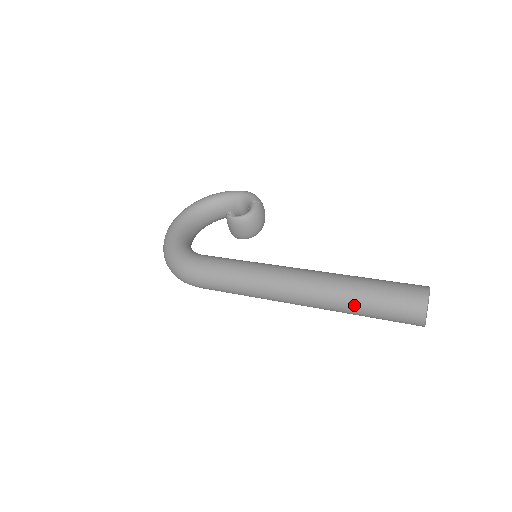
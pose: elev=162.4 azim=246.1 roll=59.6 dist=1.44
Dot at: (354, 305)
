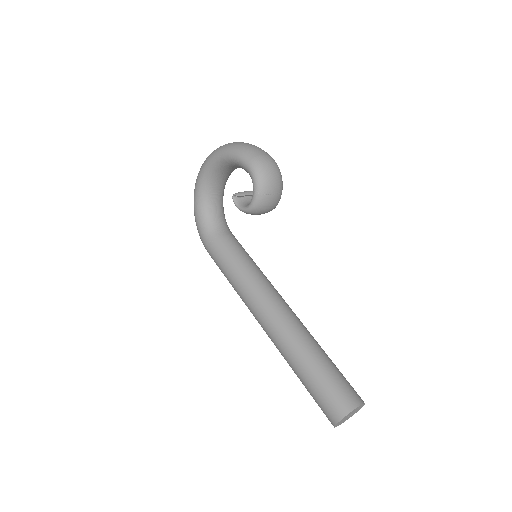
Dot at: occluded
